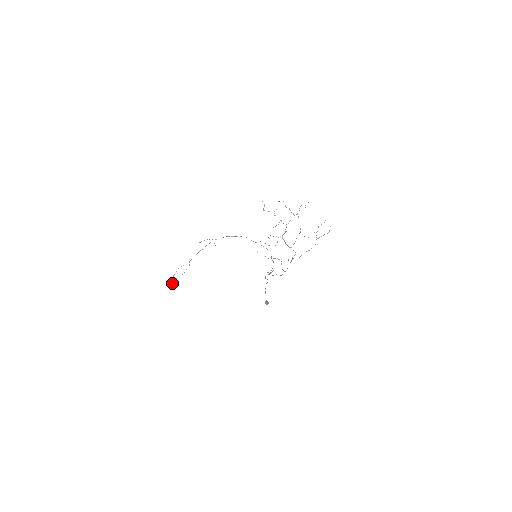
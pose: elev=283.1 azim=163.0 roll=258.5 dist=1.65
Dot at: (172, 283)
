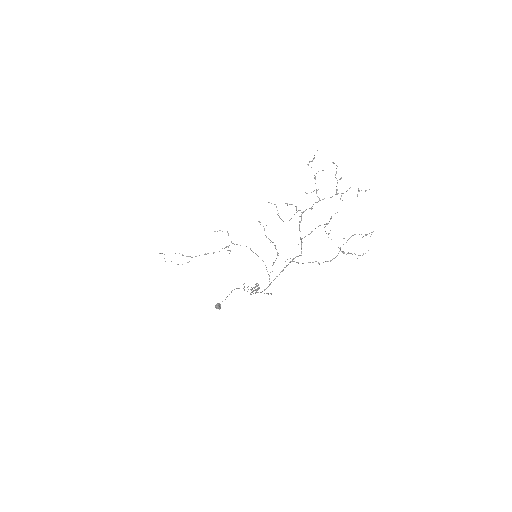
Dot at: occluded
